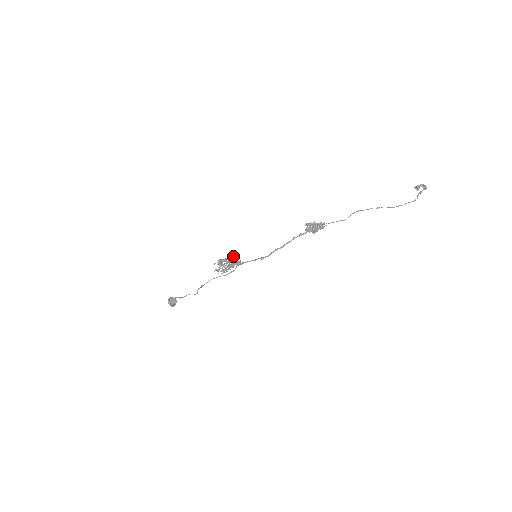
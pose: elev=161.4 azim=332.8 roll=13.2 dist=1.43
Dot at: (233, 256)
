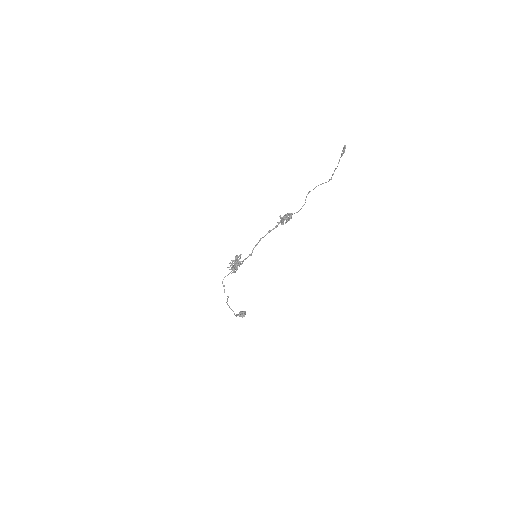
Dot at: (238, 257)
